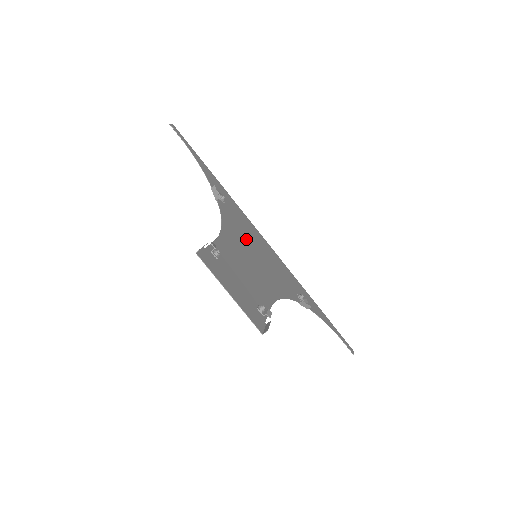
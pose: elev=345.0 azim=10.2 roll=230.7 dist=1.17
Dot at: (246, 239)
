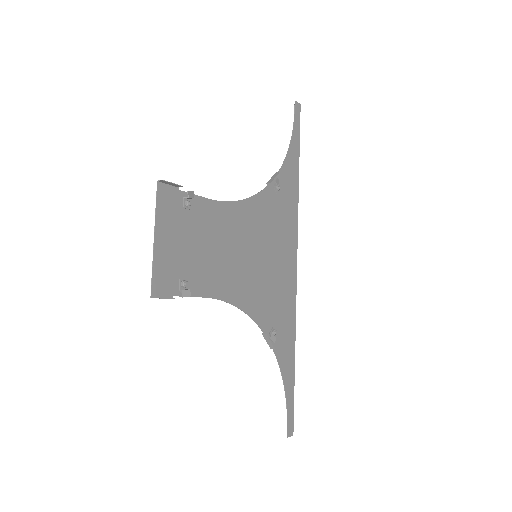
Dot at: (263, 236)
